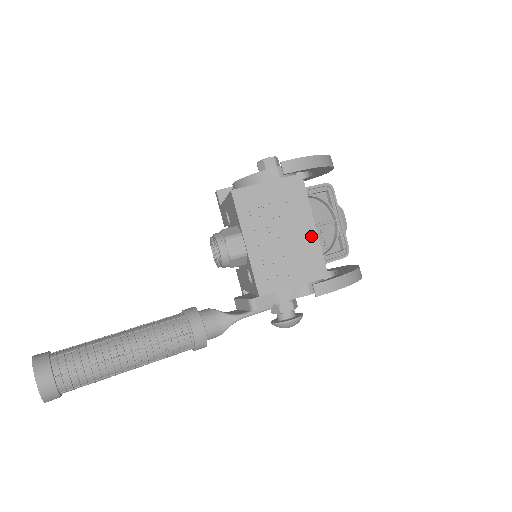
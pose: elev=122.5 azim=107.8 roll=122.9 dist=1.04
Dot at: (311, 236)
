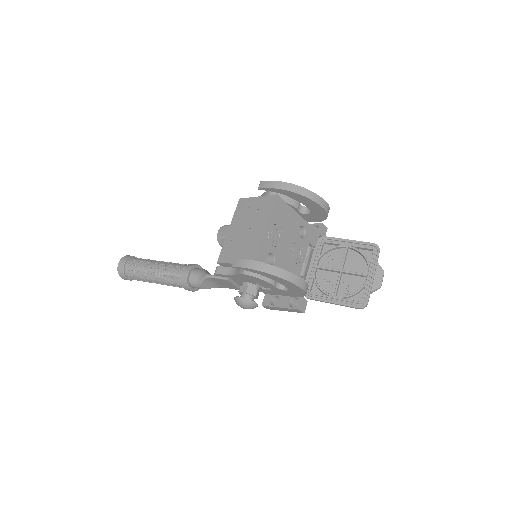
Dot at: (261, 234)
